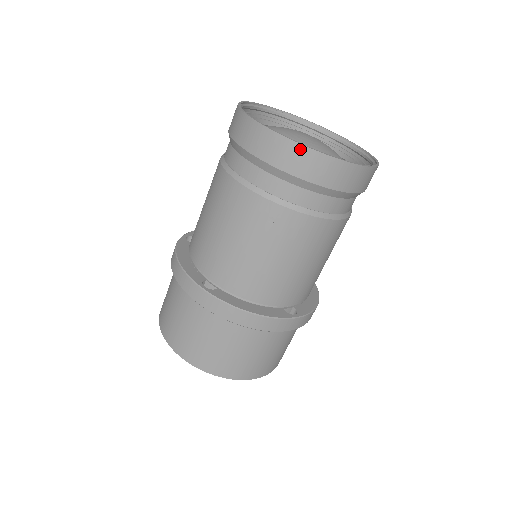
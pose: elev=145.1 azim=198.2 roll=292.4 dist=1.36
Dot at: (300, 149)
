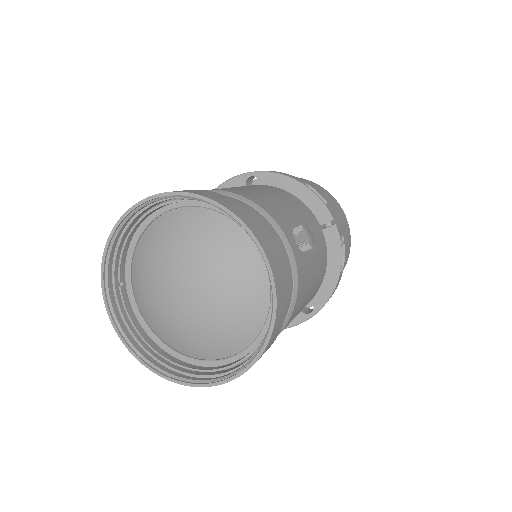
Dot at: (179, 381)
